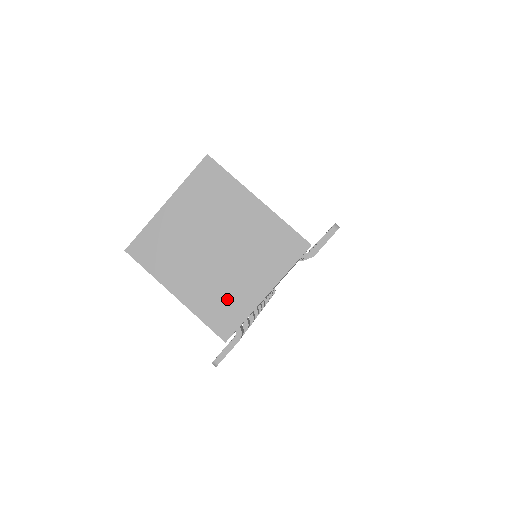
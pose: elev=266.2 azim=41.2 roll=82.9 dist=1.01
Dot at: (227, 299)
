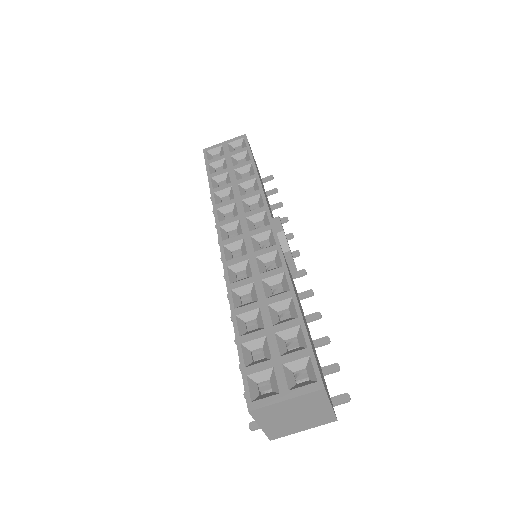
Dot at: (284, 430)
